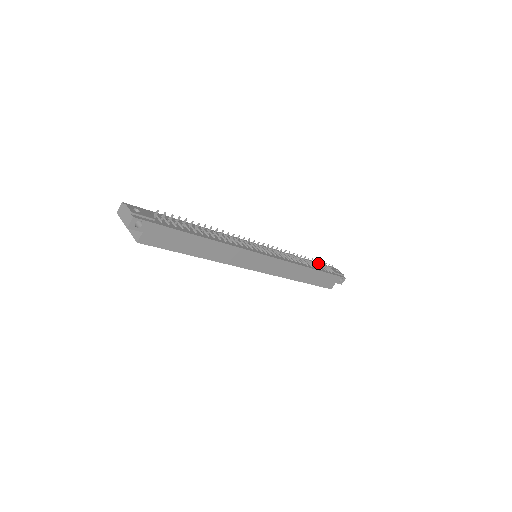
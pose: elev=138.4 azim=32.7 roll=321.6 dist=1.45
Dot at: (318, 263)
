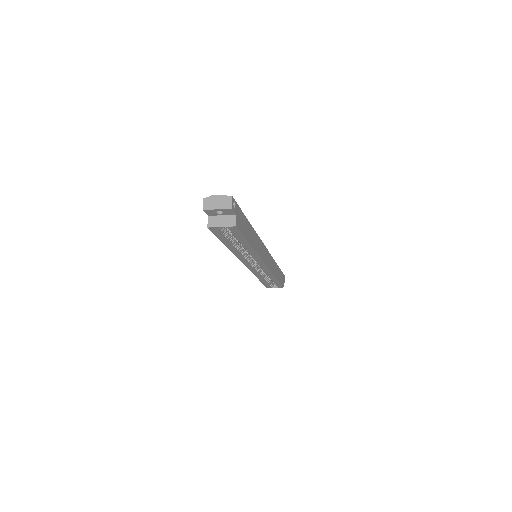
Dot at: occluded
